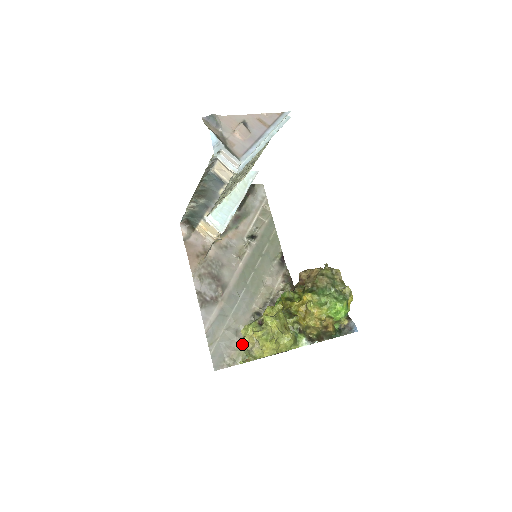
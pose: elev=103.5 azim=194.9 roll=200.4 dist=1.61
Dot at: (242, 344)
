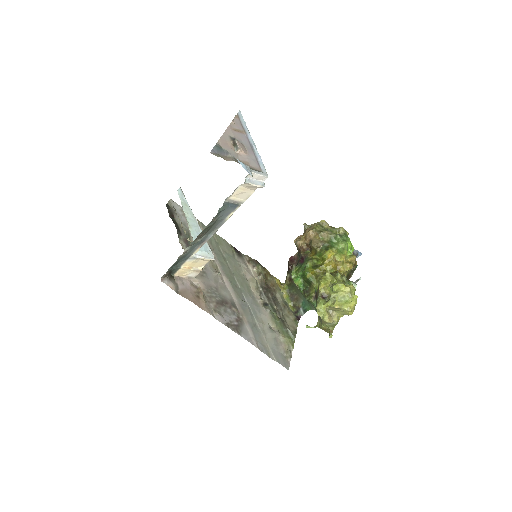
Dot at: (282, 334)
